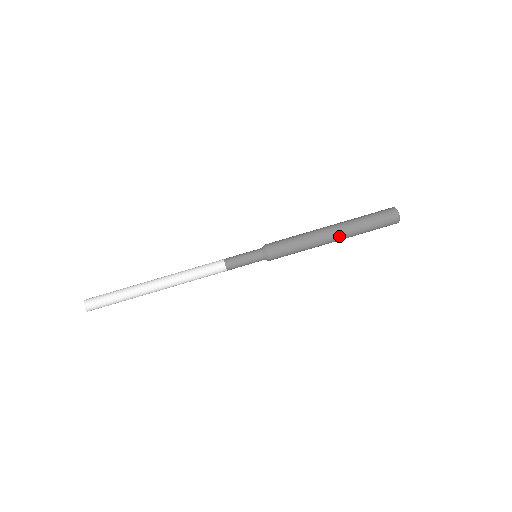
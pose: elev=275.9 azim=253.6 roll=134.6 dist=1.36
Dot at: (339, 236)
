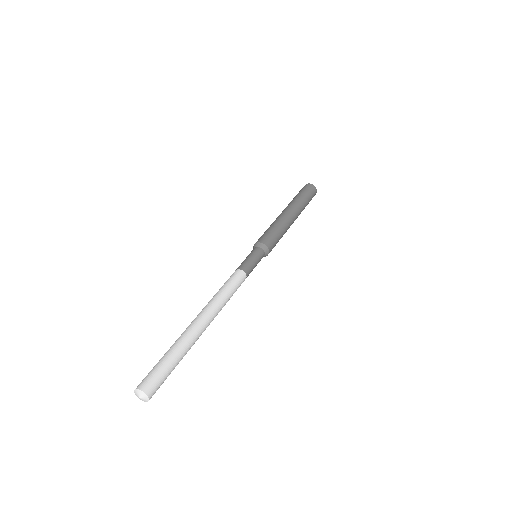
Dot at: (291, 208)
